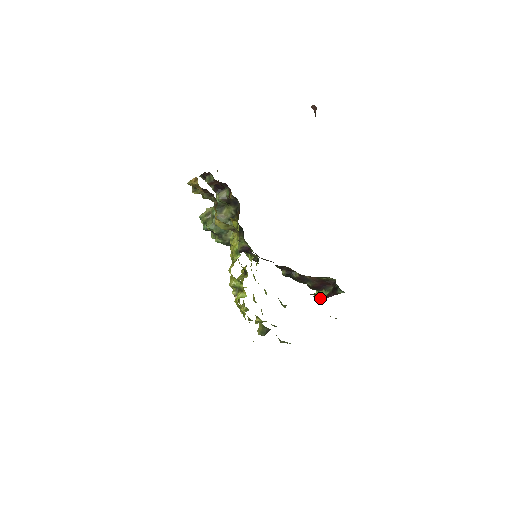
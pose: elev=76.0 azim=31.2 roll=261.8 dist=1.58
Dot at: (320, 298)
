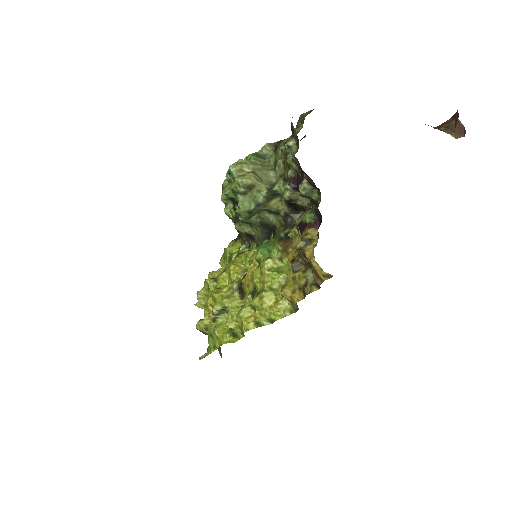
Dot at: occluded
